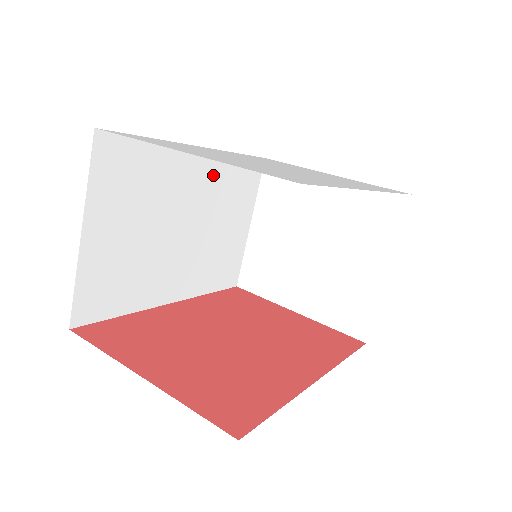
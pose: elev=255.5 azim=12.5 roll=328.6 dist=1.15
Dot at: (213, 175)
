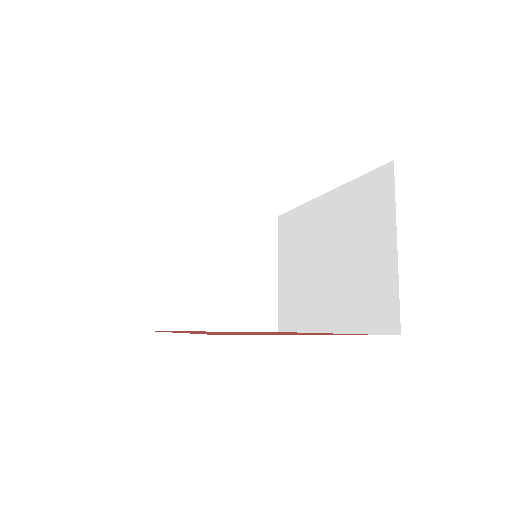
Dot at: occluded
